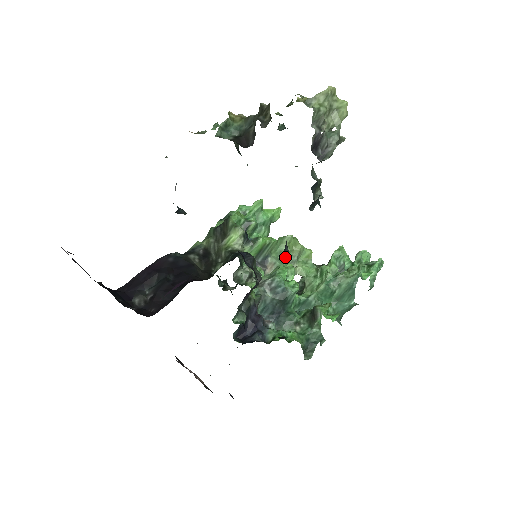
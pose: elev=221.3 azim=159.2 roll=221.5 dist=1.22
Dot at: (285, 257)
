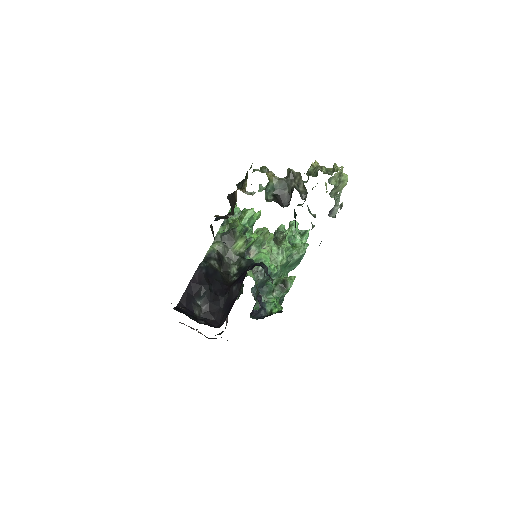
Dot at: occluded
